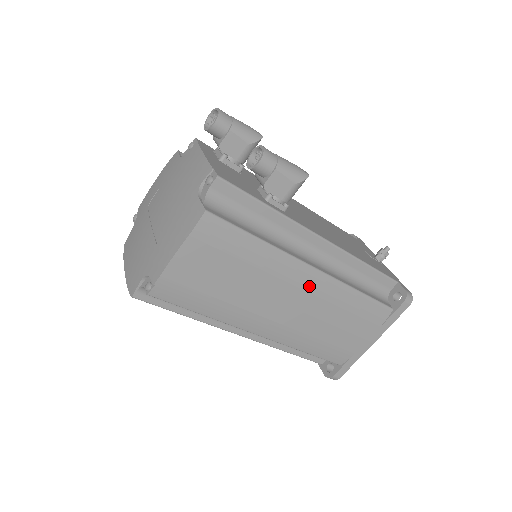
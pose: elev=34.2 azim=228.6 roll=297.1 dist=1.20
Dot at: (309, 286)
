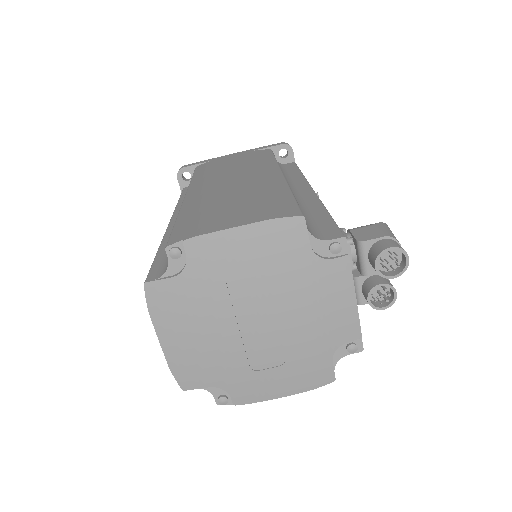
Dot at: occluded
